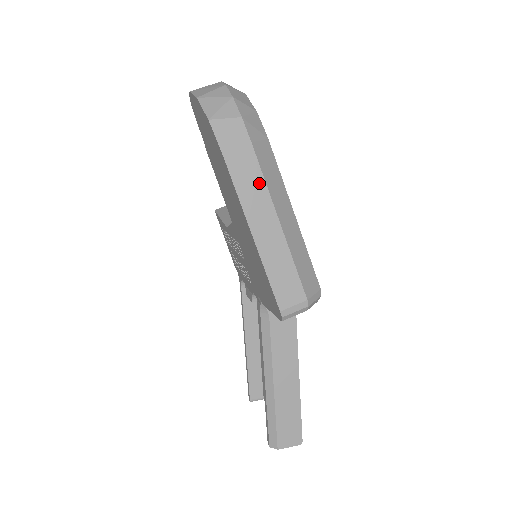
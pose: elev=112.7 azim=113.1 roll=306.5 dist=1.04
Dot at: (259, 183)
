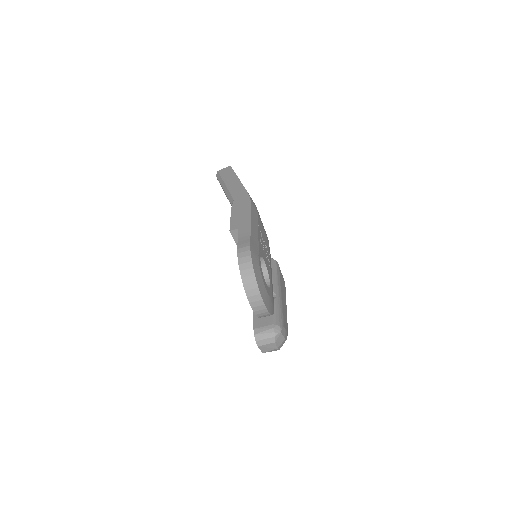
Dot at: occluded
